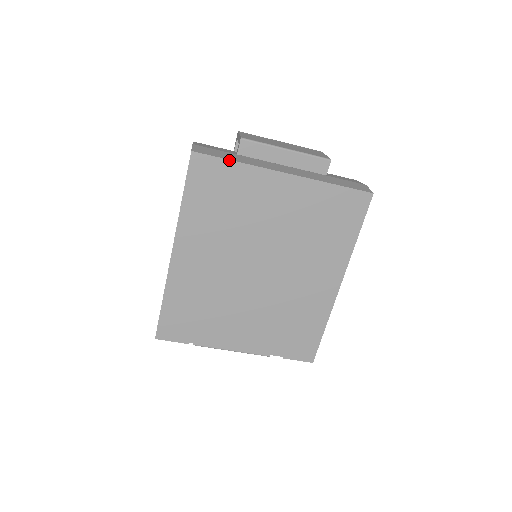
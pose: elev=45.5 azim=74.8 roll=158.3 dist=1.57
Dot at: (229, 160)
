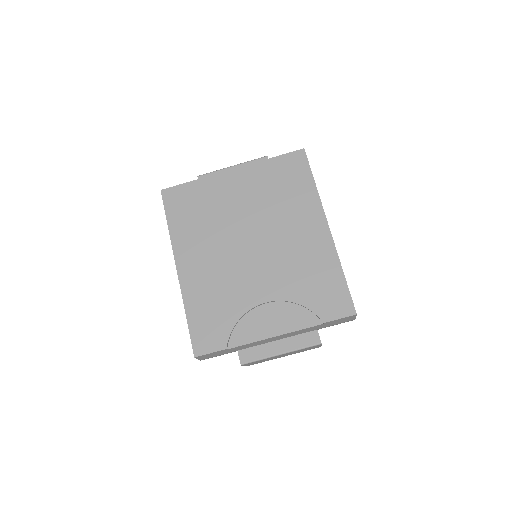
Dot at: (188, 182)
